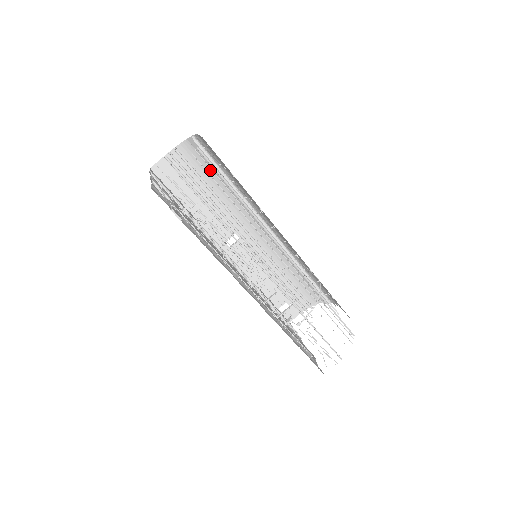
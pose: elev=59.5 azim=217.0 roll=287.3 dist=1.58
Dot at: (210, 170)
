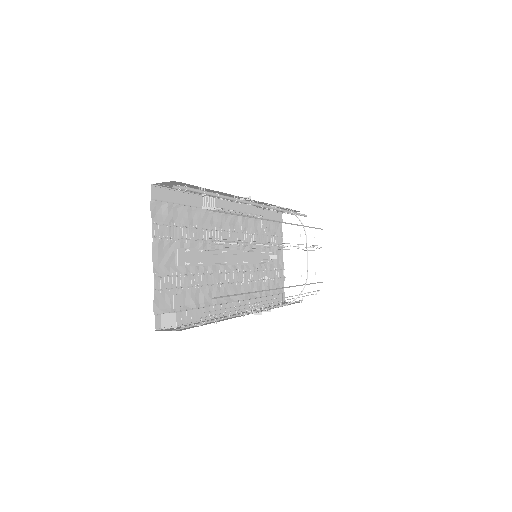
Dot at: occluded
